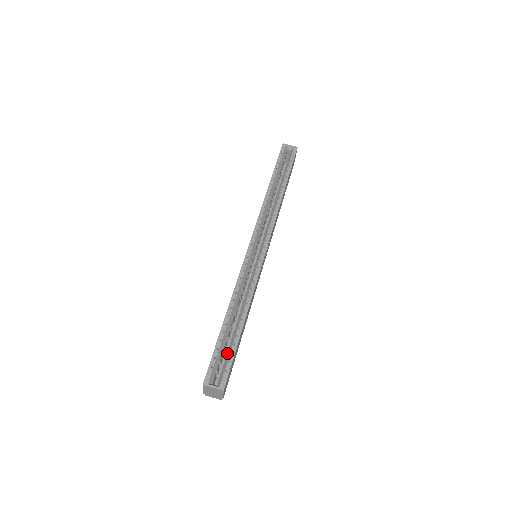
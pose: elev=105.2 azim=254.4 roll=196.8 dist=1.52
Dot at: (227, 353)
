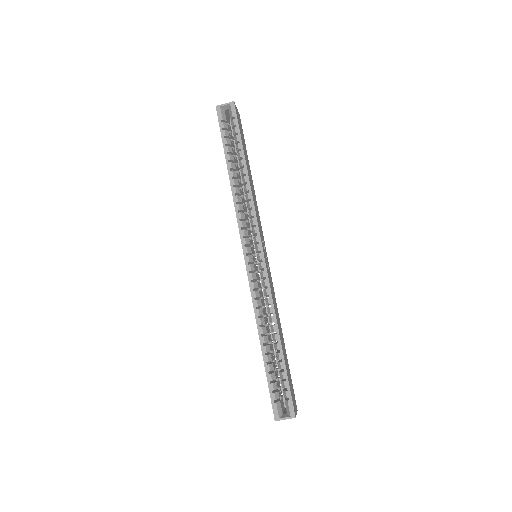
Dot at: (280, 378)
